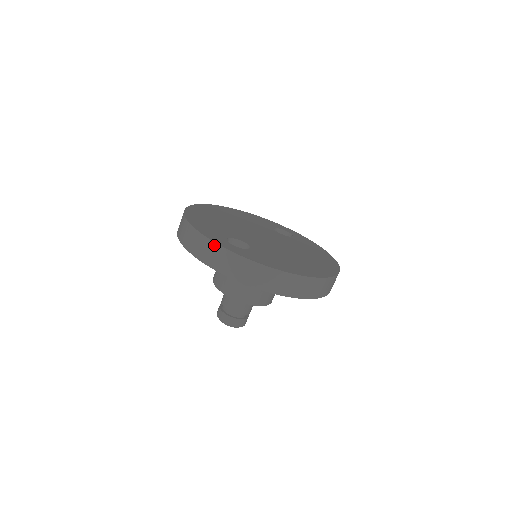
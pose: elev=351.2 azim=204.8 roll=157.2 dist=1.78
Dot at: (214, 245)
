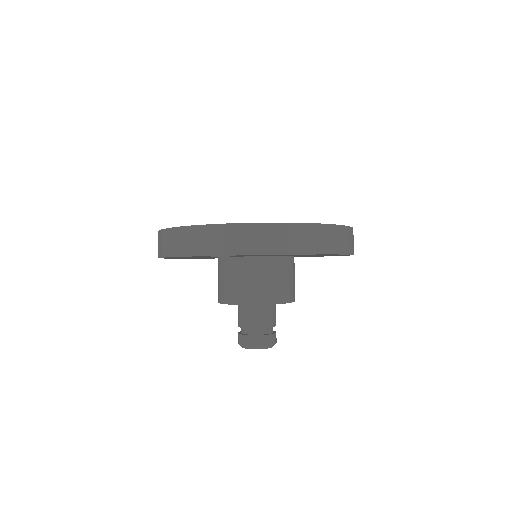
Dot at: (181, 230)
